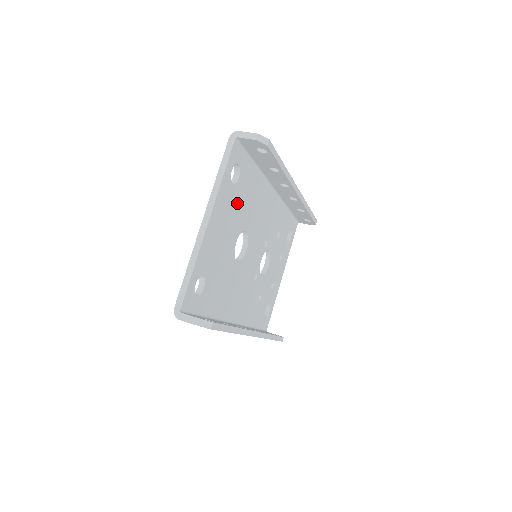
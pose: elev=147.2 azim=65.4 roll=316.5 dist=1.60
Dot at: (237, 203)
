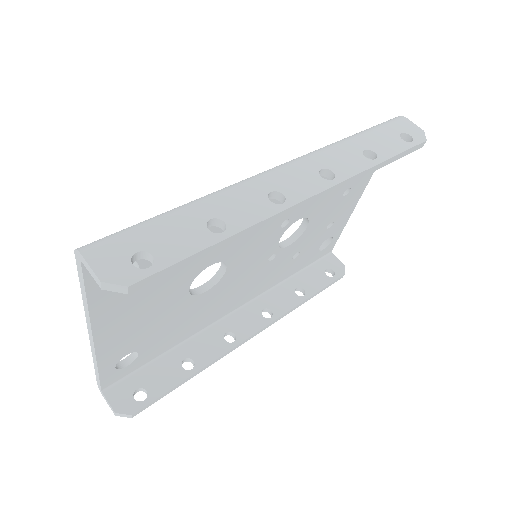
Dot at: occluded
